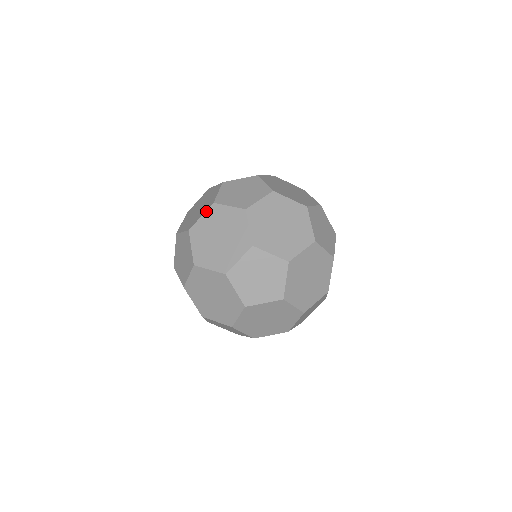
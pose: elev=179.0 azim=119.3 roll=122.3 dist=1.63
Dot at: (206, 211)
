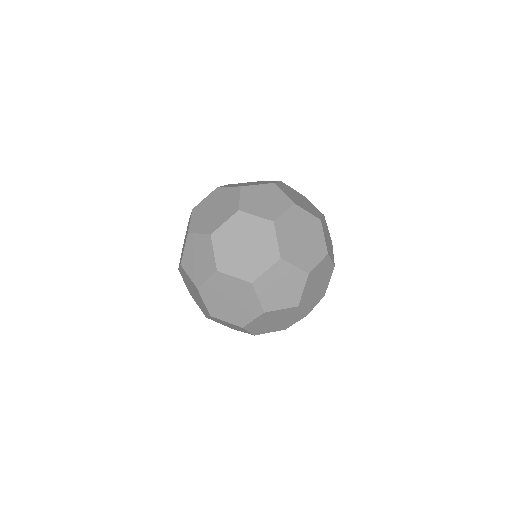
Dot at: occluded
